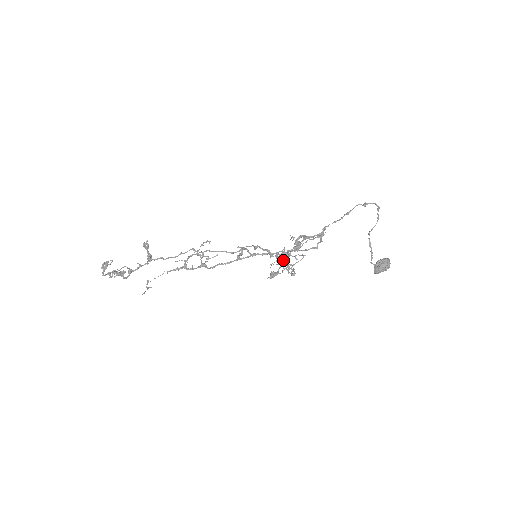
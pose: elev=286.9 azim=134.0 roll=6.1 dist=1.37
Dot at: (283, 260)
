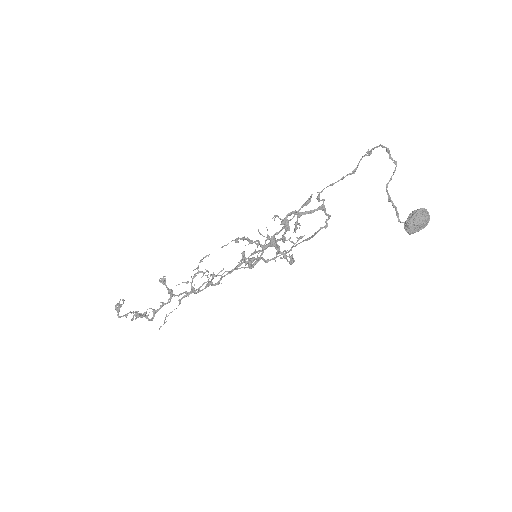
Dot at: occluded
